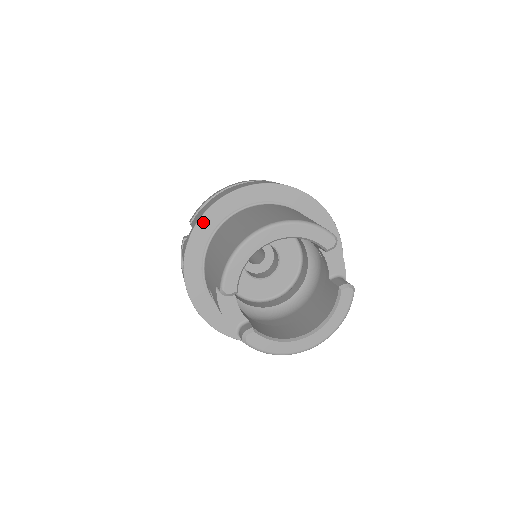
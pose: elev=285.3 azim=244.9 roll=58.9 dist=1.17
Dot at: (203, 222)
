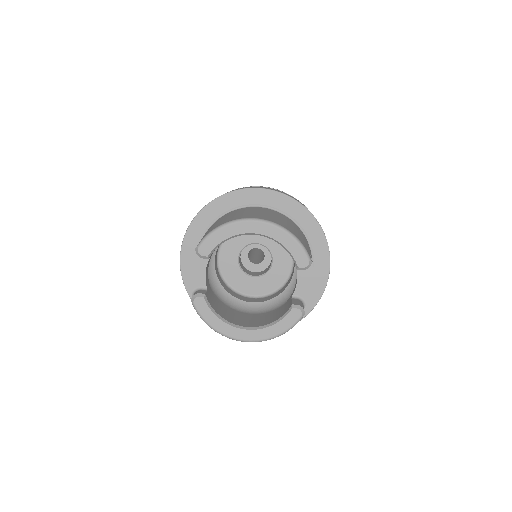
Dot at: (224, 199)
